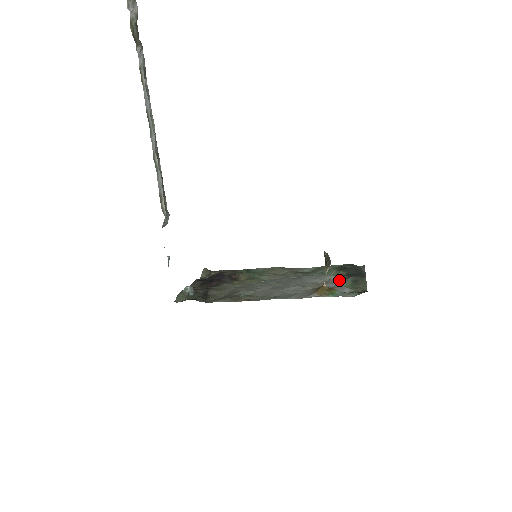
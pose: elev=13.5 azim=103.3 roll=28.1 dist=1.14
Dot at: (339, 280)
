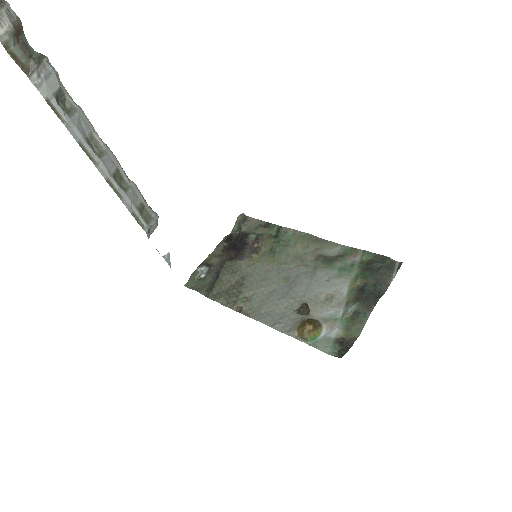
Dot at: (344, 300)
